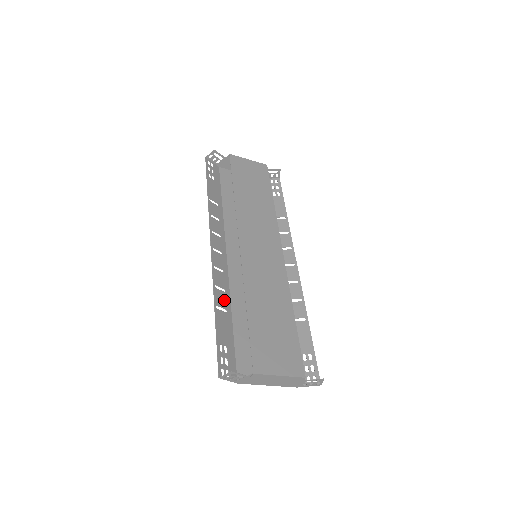
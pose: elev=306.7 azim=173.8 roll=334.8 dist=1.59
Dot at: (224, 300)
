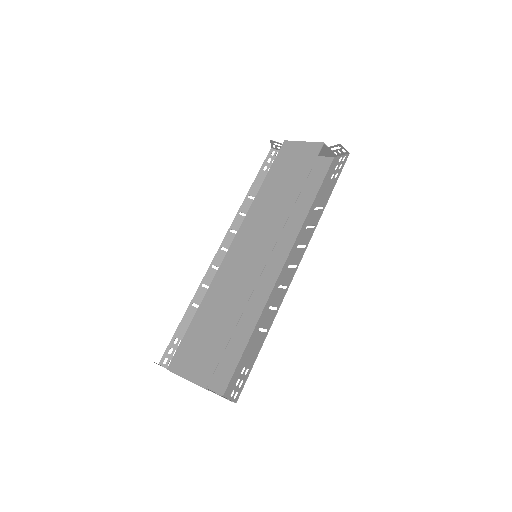
Dot at: occluded
